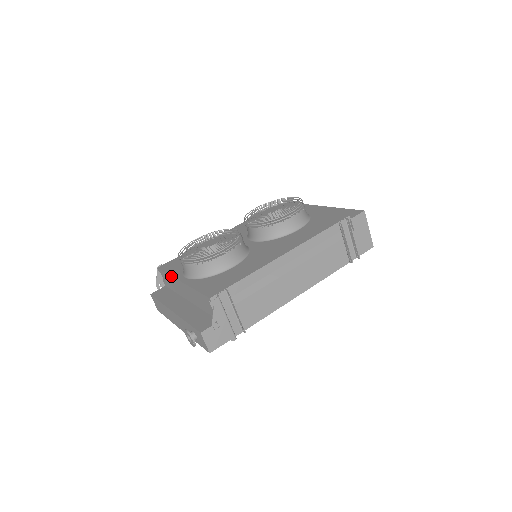
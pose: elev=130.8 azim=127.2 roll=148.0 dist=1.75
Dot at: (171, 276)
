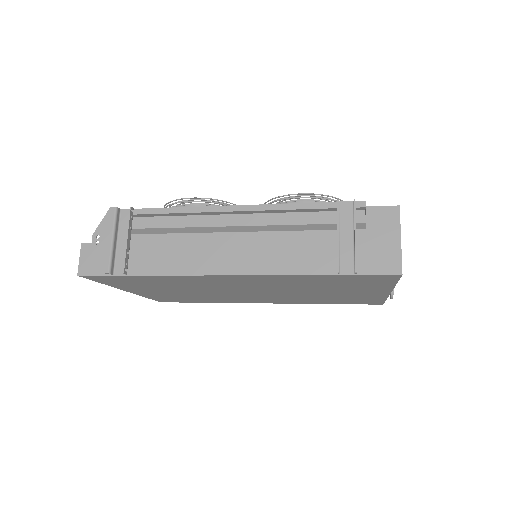
Dot at: occluded
